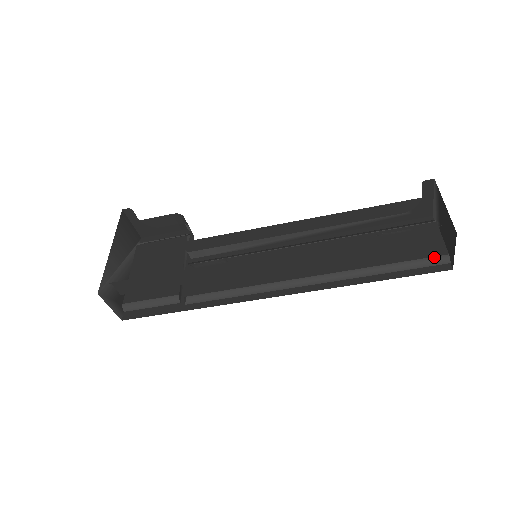
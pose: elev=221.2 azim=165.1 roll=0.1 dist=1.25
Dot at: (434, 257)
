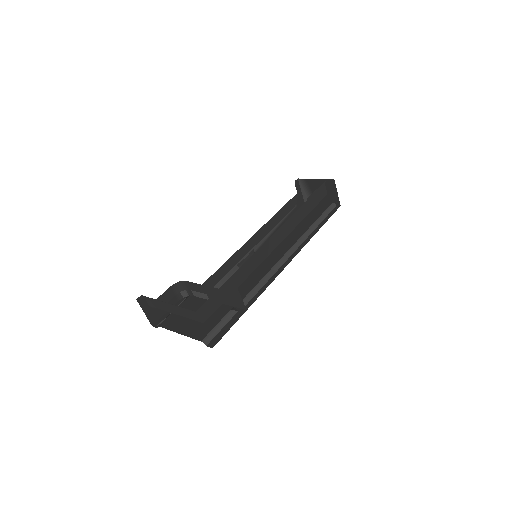
Dot at: (329, 207)
